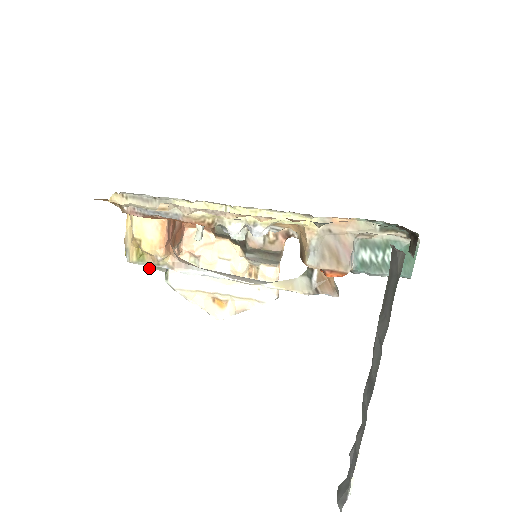
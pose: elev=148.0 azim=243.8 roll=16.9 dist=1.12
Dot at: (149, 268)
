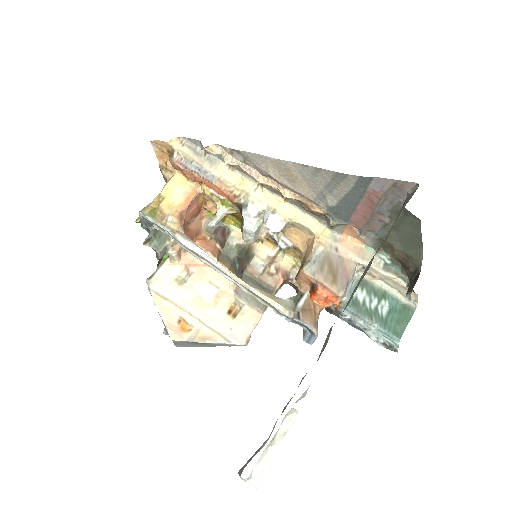
Dot at: (148, 240)
